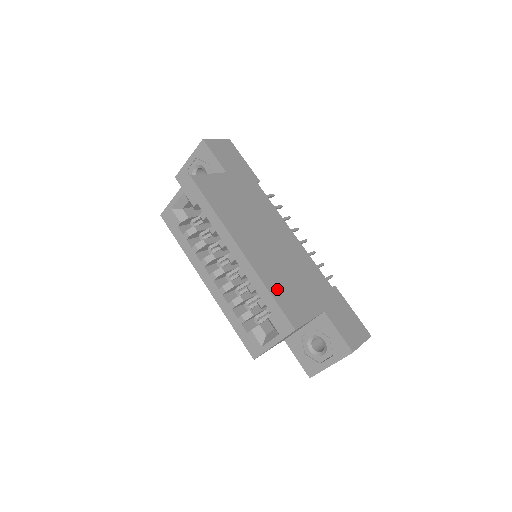
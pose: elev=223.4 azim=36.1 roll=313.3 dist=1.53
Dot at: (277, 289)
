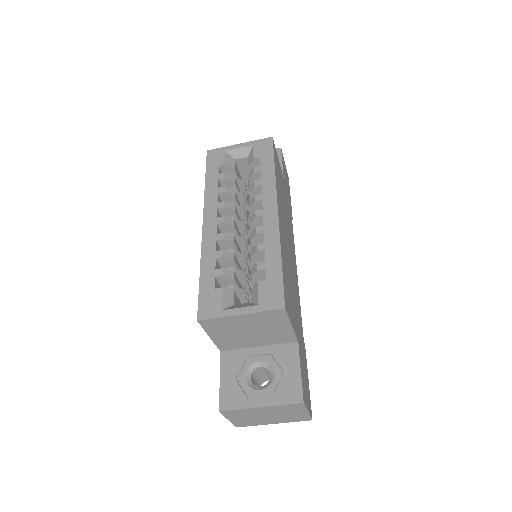
Dot at: (285, 268)
